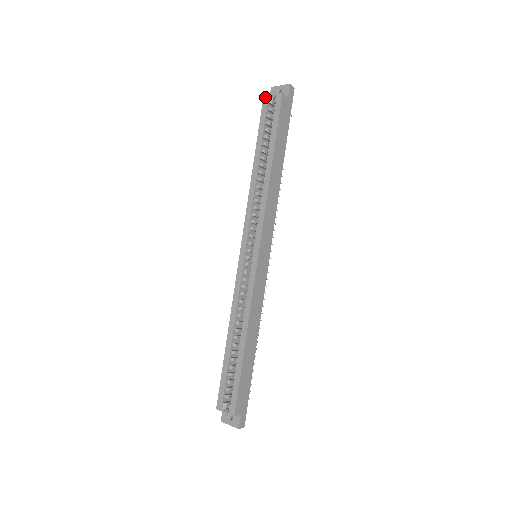
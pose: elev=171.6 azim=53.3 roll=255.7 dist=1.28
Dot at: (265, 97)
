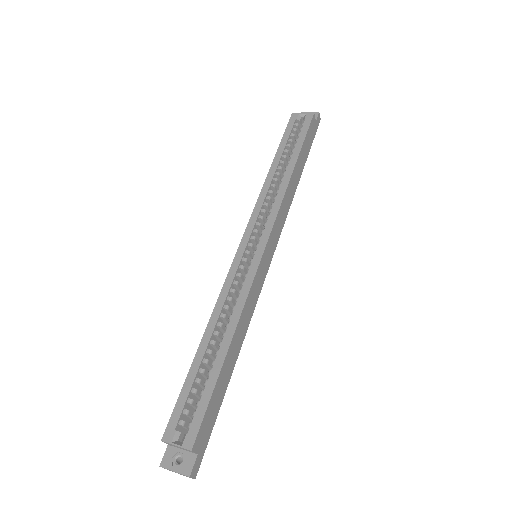
Dot at: (293, 114)
